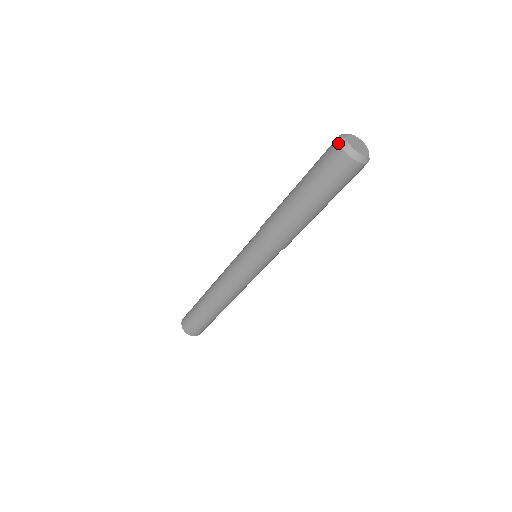
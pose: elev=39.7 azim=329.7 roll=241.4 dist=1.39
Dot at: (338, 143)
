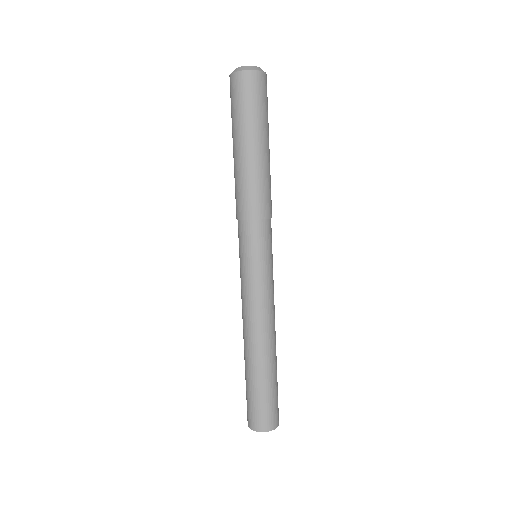
Dot at: occluded
